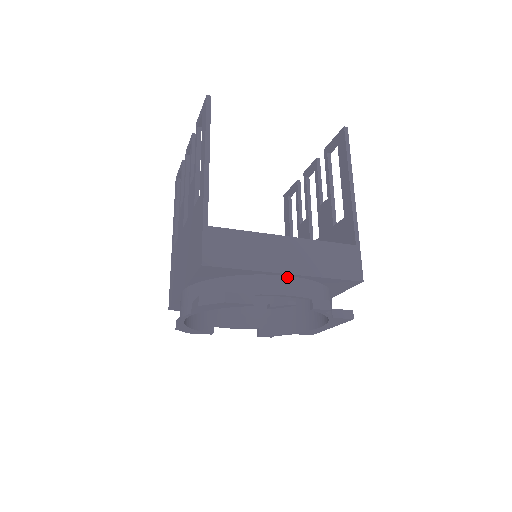
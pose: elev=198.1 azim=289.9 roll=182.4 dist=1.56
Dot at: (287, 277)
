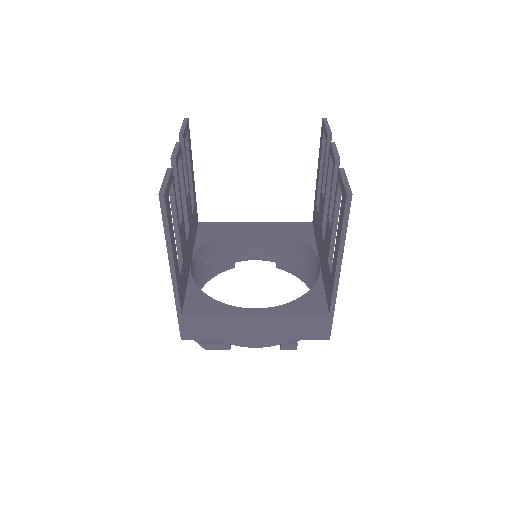
Dot at: occluded
